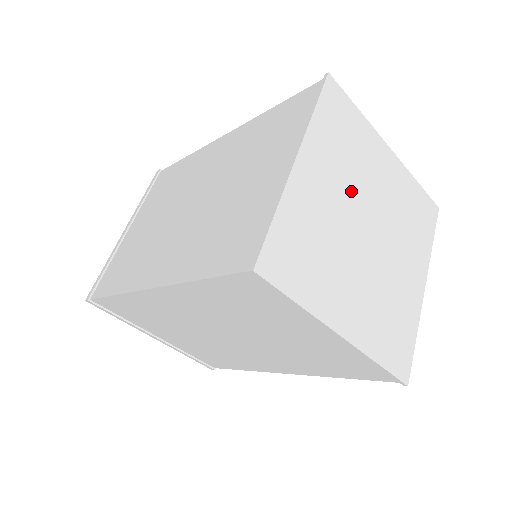
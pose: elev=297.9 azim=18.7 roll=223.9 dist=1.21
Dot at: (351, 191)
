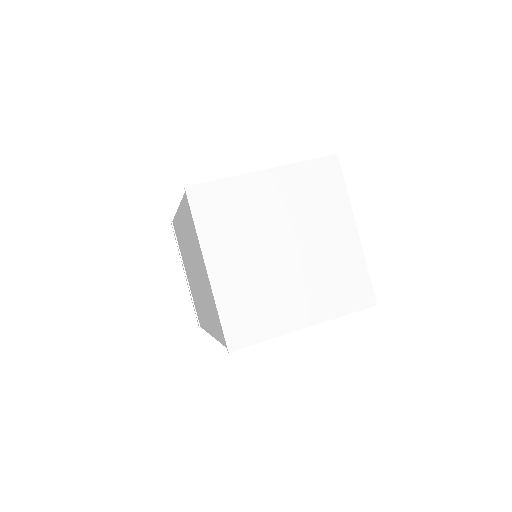
Dot at: (293, 218)
